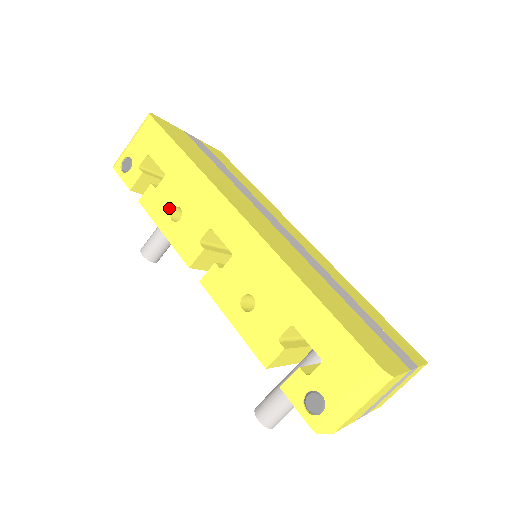
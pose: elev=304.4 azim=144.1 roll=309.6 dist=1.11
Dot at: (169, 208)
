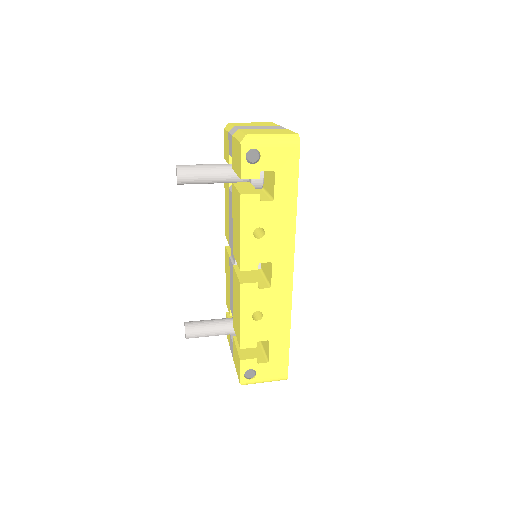
Dot at: (258, 224)
